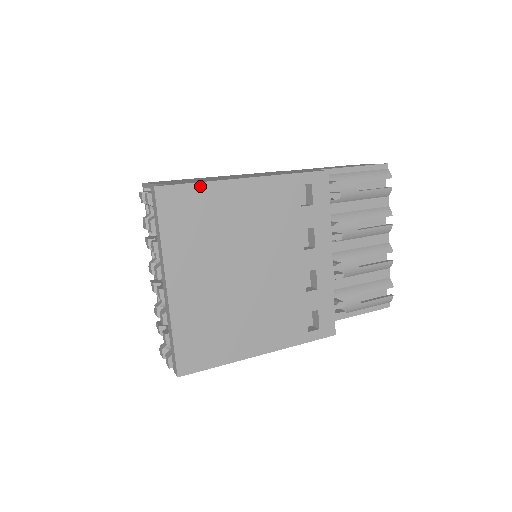
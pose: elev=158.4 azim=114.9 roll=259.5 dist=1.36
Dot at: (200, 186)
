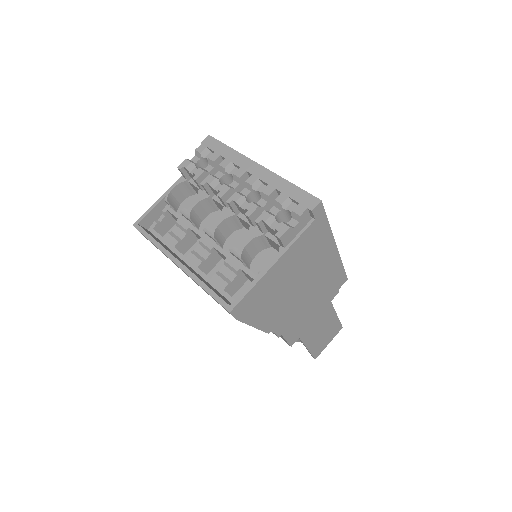
Dot at: occluded
